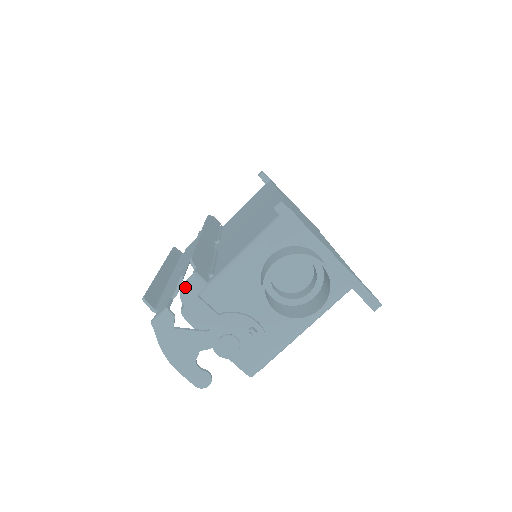
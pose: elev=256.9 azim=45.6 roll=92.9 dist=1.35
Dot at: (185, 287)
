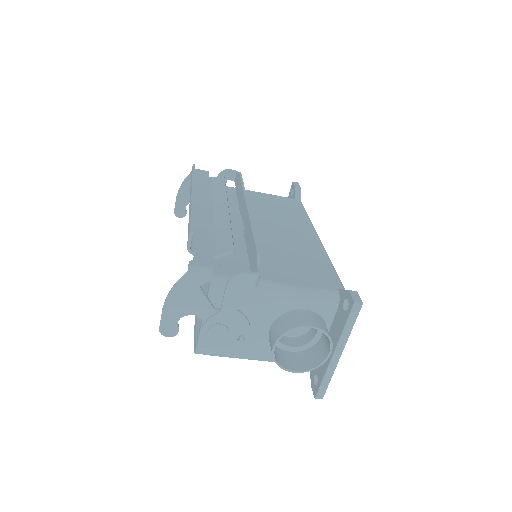
Dot at: (244, 276)
